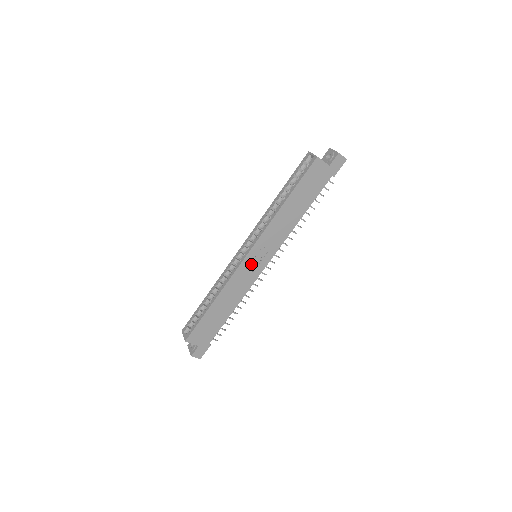
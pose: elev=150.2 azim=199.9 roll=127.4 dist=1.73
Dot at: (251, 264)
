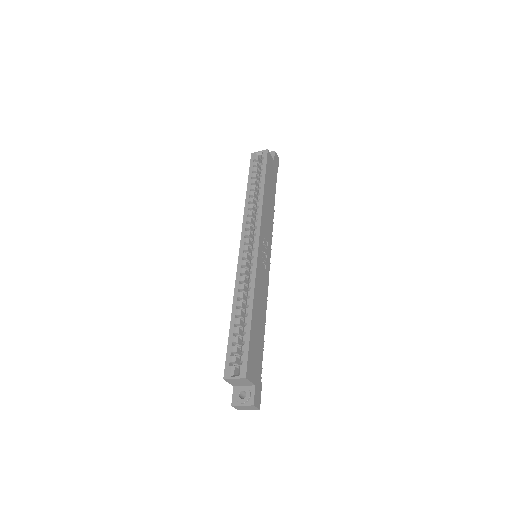
Dot at: (262, 259)
